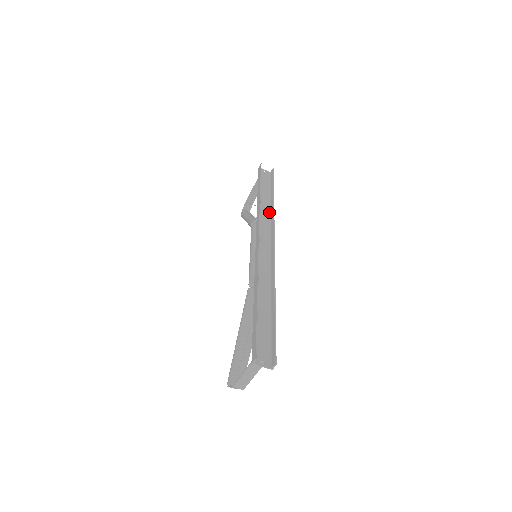
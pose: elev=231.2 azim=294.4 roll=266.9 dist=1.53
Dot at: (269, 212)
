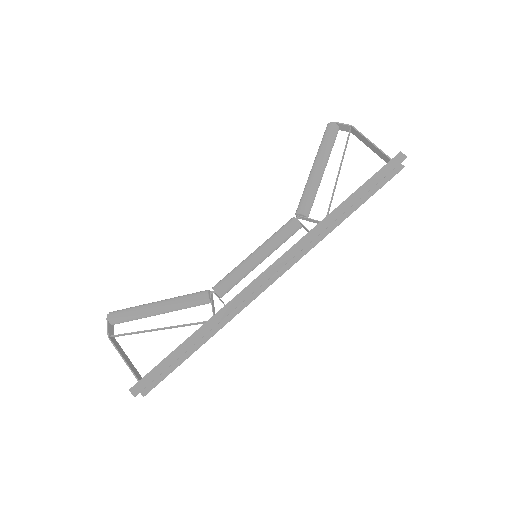
Dot at: occluded
